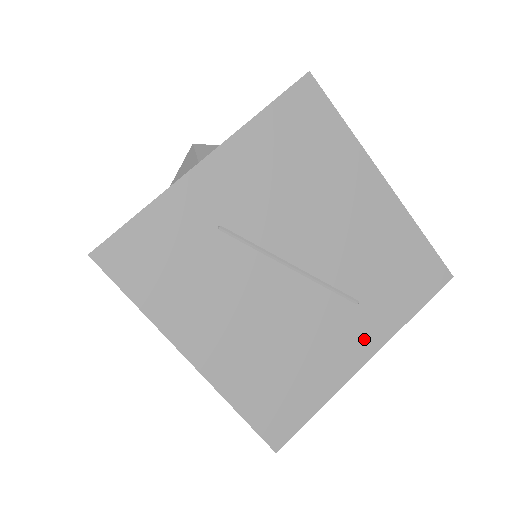
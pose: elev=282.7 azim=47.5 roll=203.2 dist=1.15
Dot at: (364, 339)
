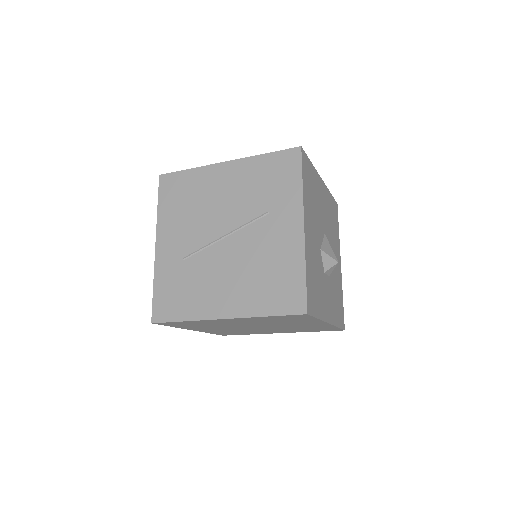
Dot at: (290, 221)
